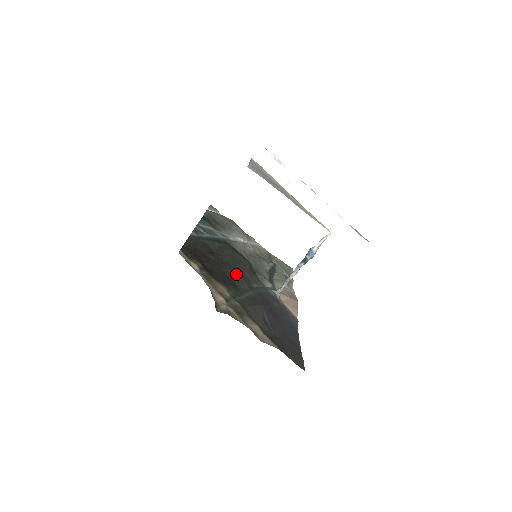
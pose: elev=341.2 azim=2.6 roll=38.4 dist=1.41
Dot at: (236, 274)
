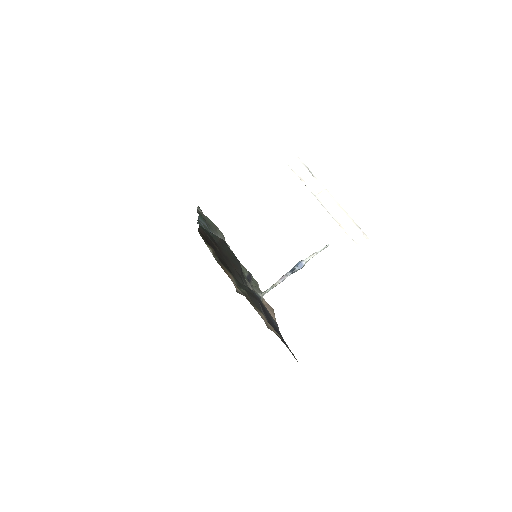
Dot at: (234, 269)
